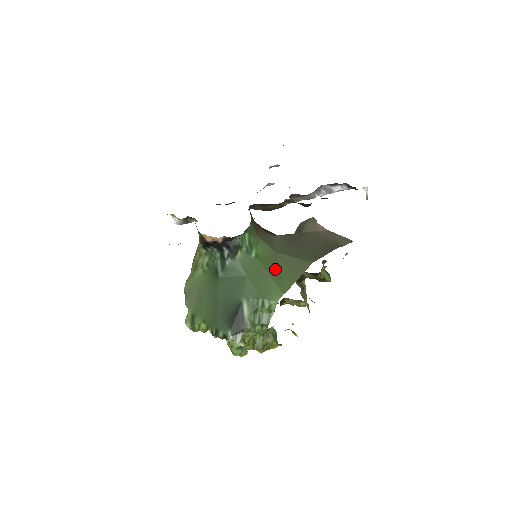
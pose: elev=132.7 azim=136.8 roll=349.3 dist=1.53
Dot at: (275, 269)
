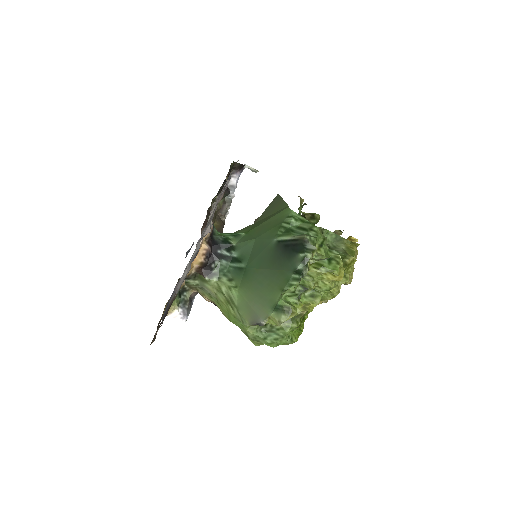
Dot at: (265, 219)
